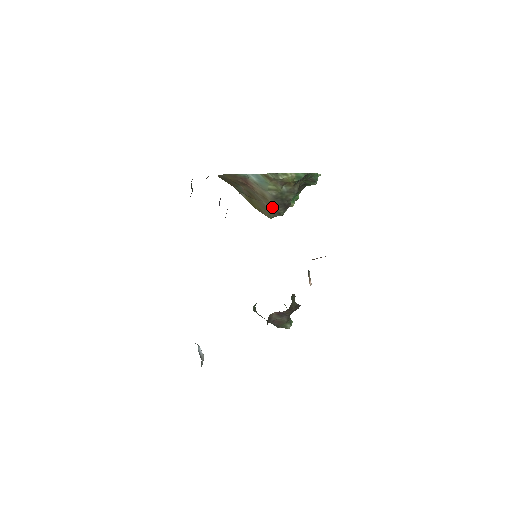
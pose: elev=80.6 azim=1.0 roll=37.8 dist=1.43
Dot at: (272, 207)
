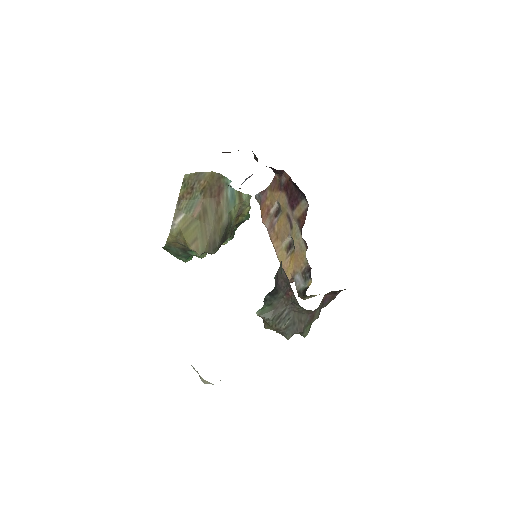
Dot at: (215, 237)
